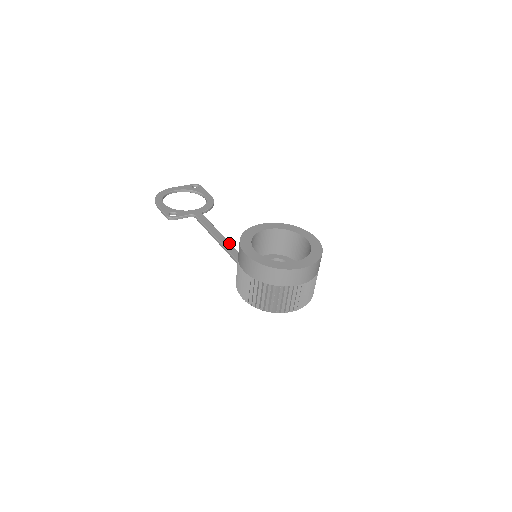
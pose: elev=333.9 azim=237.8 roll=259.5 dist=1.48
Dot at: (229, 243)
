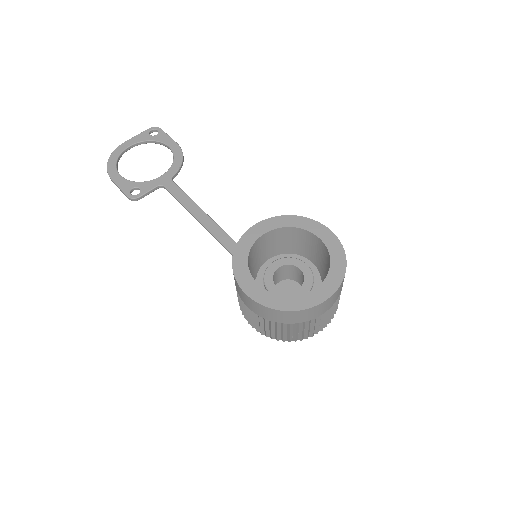
Dot at: (216, 225)
